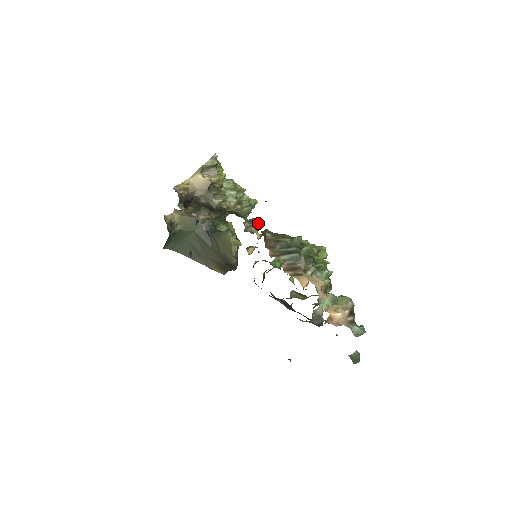
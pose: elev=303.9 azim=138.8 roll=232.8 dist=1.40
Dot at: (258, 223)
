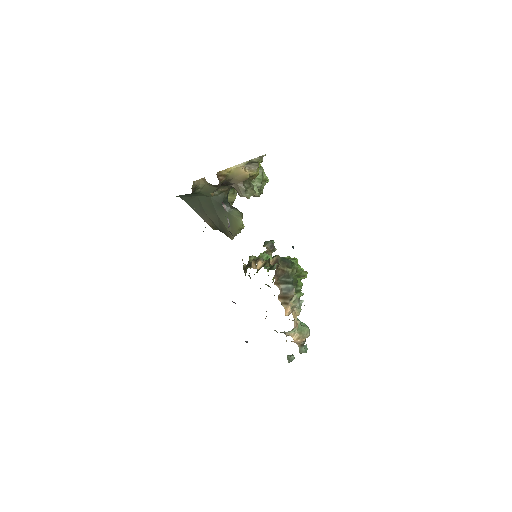
Dot at: (275, 249)
